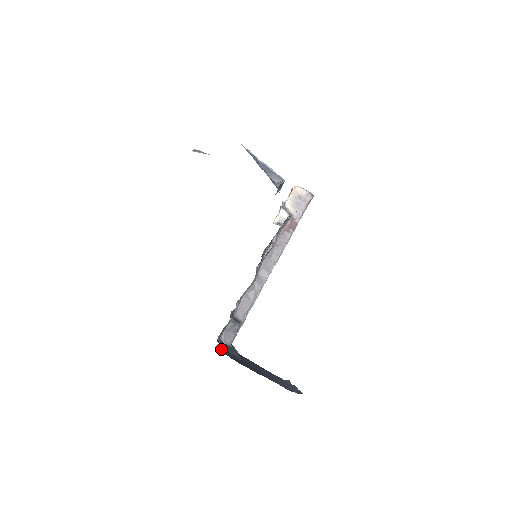
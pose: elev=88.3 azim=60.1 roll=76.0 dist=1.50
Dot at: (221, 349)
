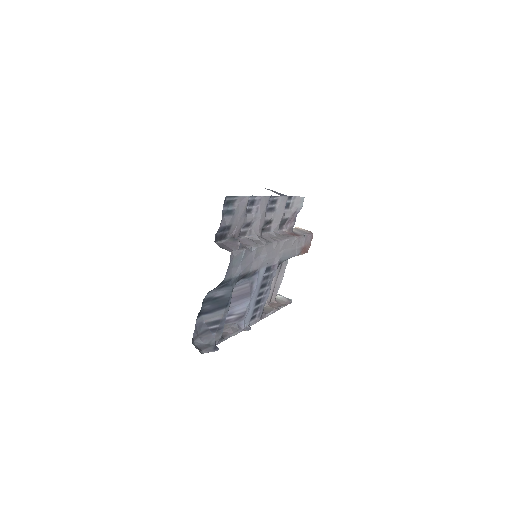
Dot at: occluded
